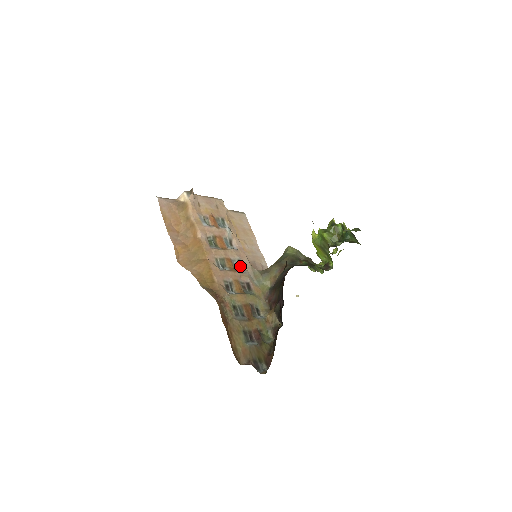
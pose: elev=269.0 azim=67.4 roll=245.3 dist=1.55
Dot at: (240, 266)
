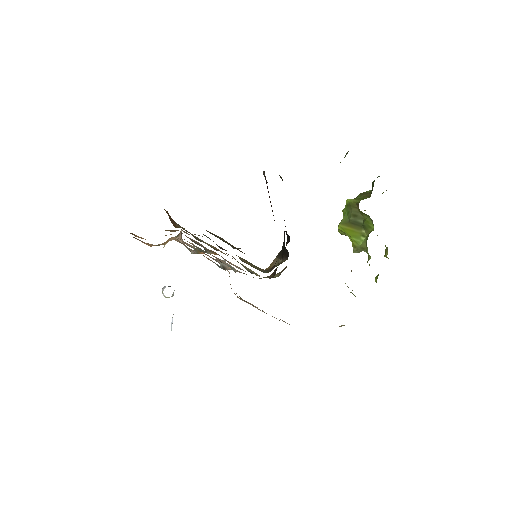
Dot at: (232, 269)
